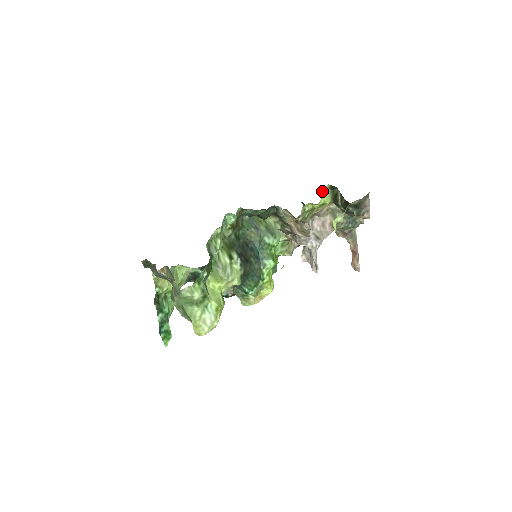
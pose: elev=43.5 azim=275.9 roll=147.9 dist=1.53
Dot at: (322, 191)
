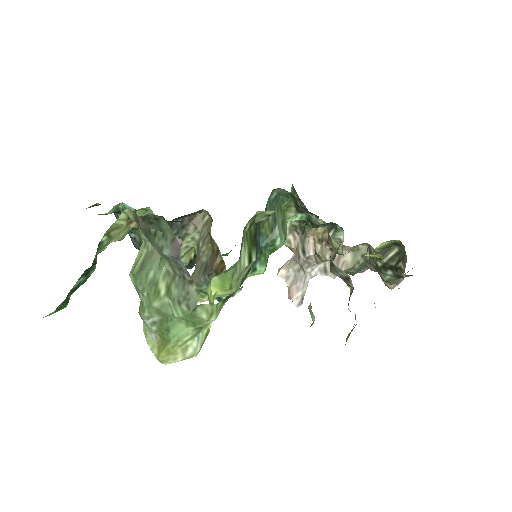
Dot at: (388, 241)
